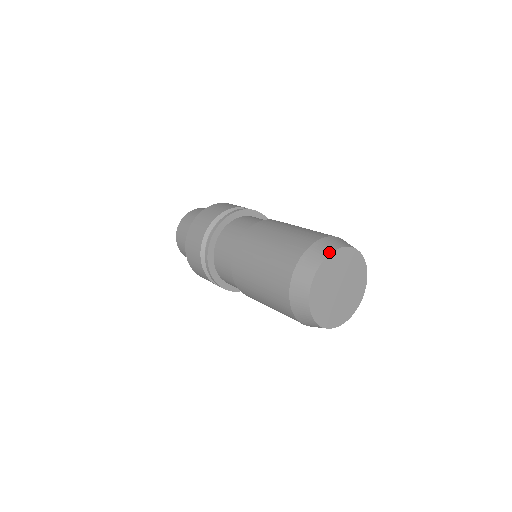
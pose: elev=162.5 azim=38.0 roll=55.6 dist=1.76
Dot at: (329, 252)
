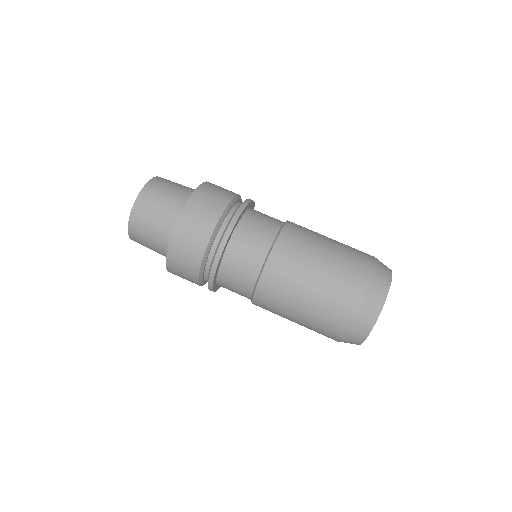
Dot at: (369, 331)
